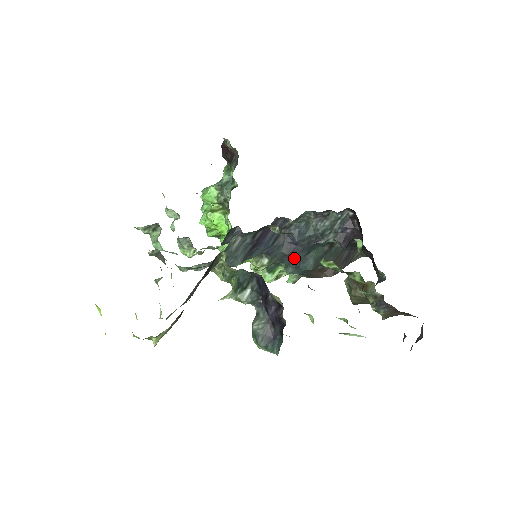
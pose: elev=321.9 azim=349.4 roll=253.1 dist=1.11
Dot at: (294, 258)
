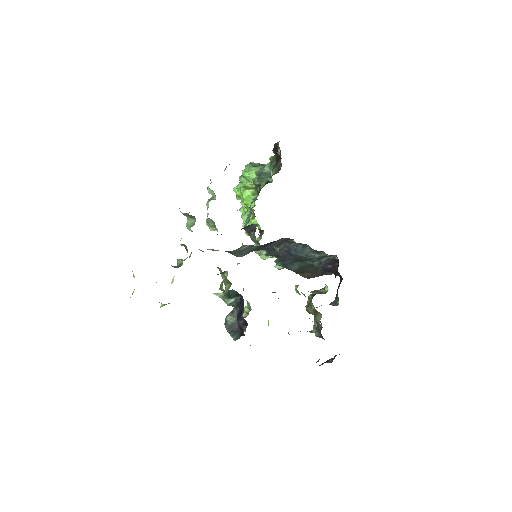
Dot at: (285, 260)
